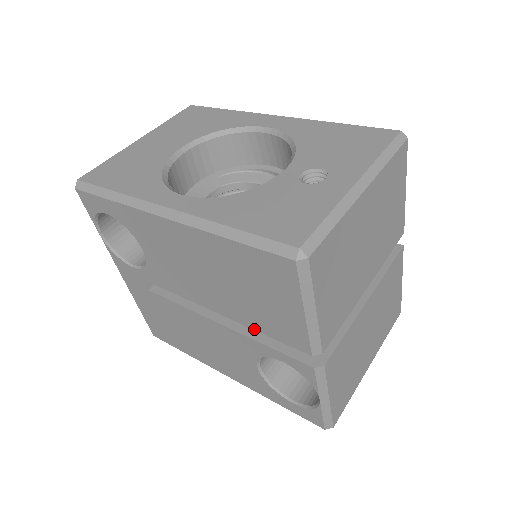
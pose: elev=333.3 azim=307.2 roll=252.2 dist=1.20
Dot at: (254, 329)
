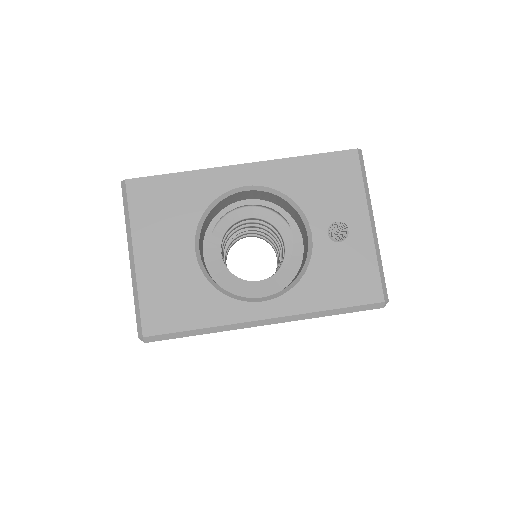
Dot at: occluded
